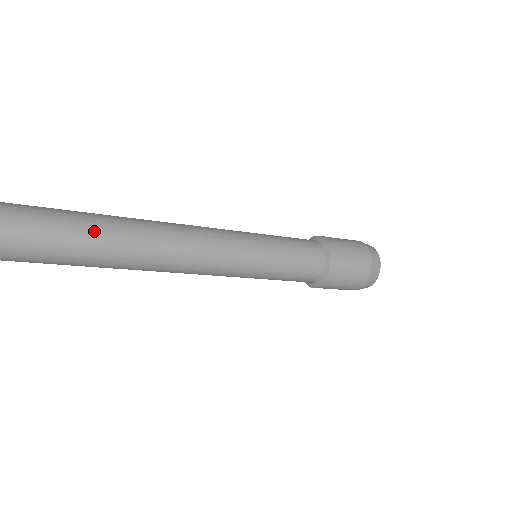
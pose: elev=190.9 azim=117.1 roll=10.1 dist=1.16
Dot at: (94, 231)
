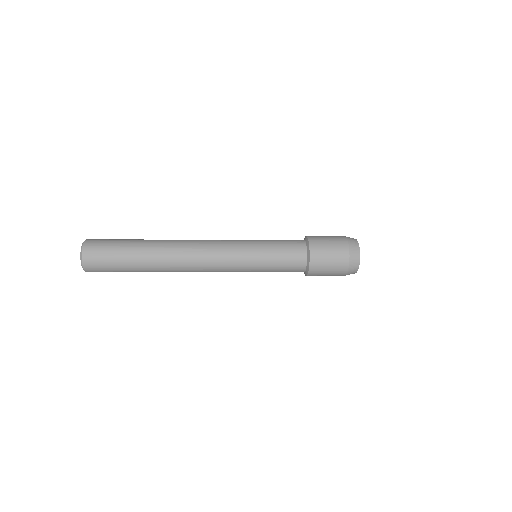
Dot at: (139, 251)
